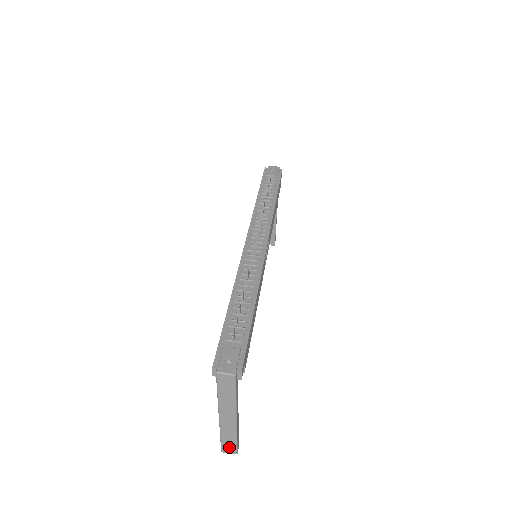
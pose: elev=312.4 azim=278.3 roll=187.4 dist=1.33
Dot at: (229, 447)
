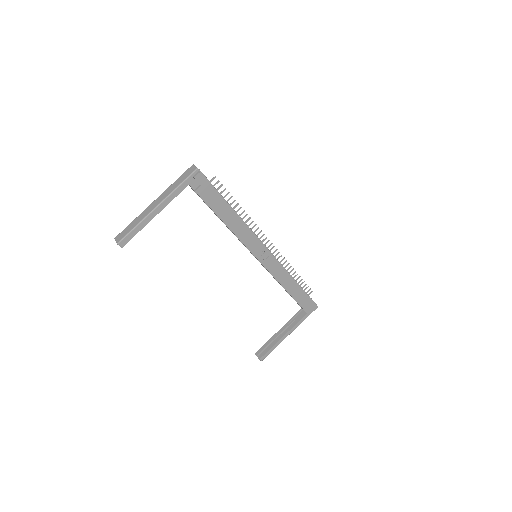
Dot at: (124, 234)
